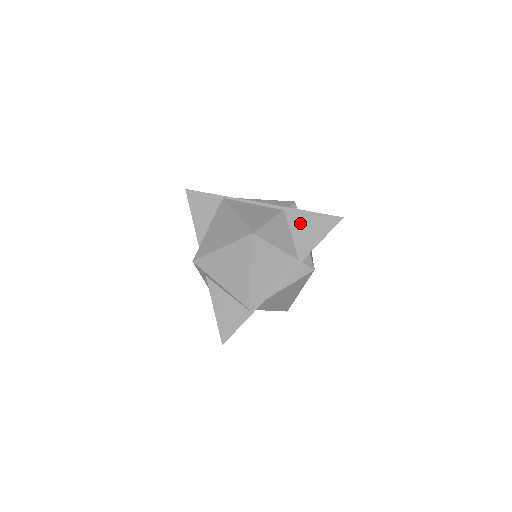
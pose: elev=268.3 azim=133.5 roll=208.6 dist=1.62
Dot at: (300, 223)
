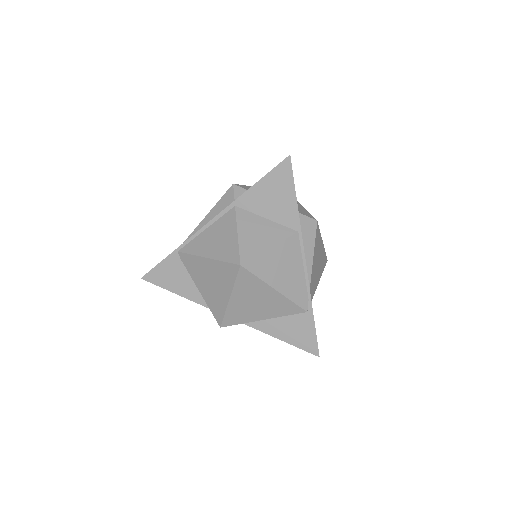
Dot at: (261, 201)
